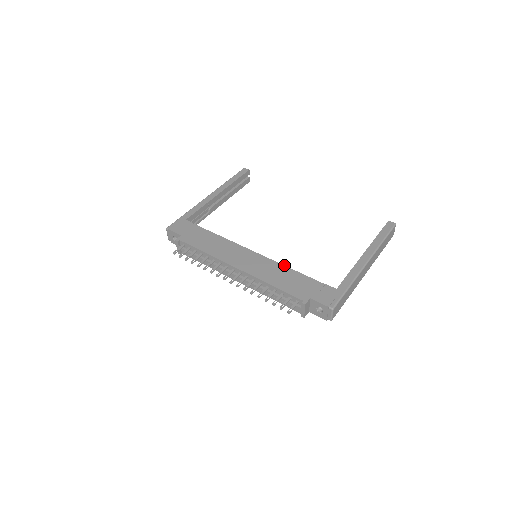
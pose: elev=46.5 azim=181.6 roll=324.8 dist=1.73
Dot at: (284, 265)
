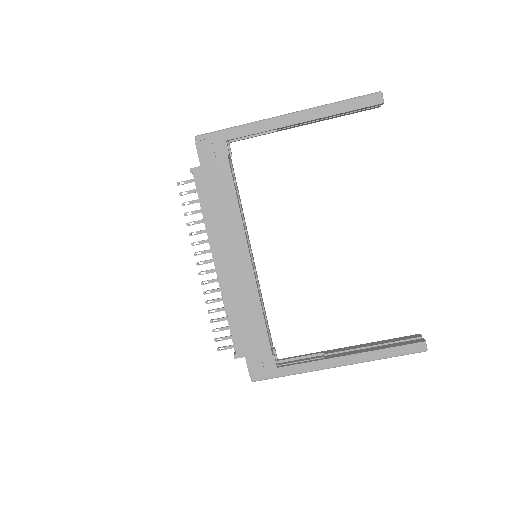
Dot at: occluded
